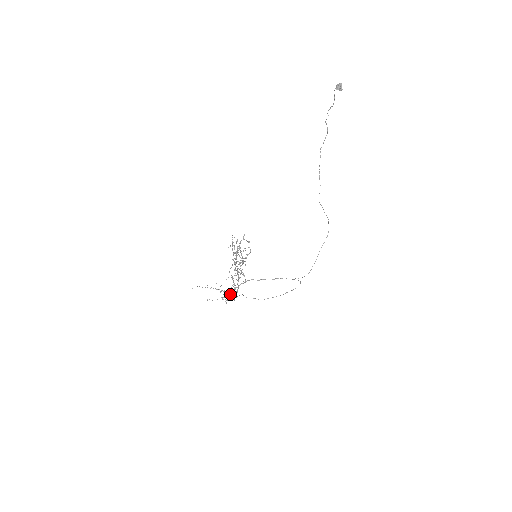
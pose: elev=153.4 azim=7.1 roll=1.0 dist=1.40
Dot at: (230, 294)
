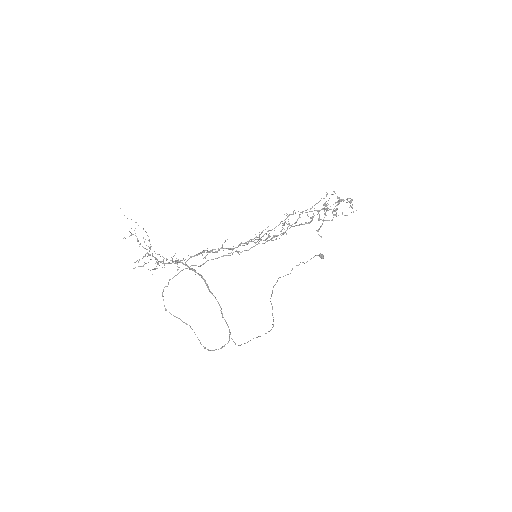
Dot at: occluded
